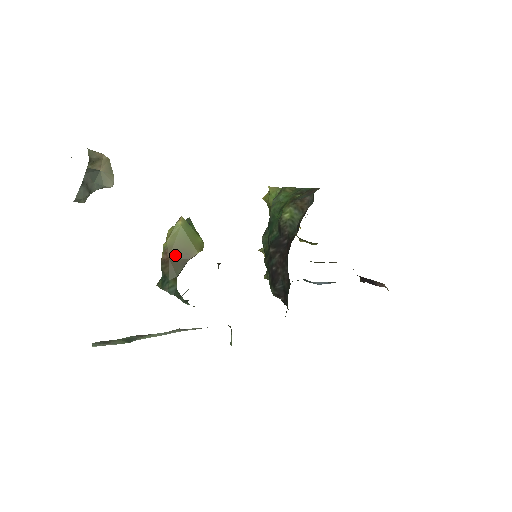
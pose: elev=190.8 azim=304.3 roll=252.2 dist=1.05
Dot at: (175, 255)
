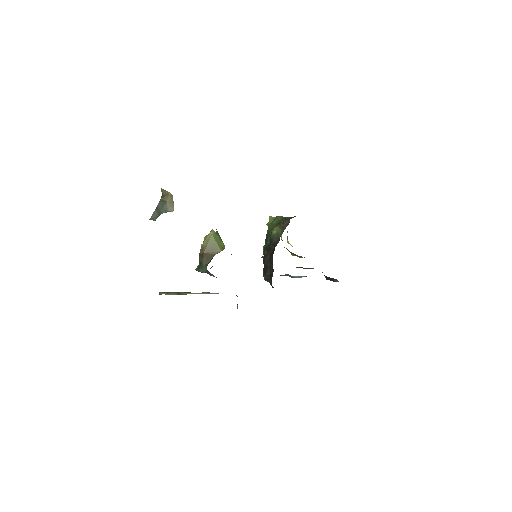
Dot at: (207, 251)
